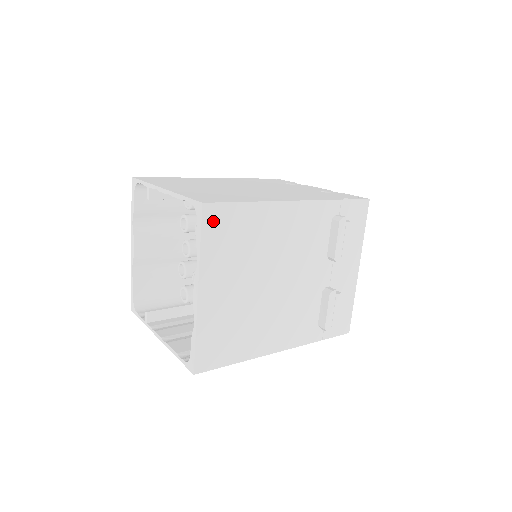
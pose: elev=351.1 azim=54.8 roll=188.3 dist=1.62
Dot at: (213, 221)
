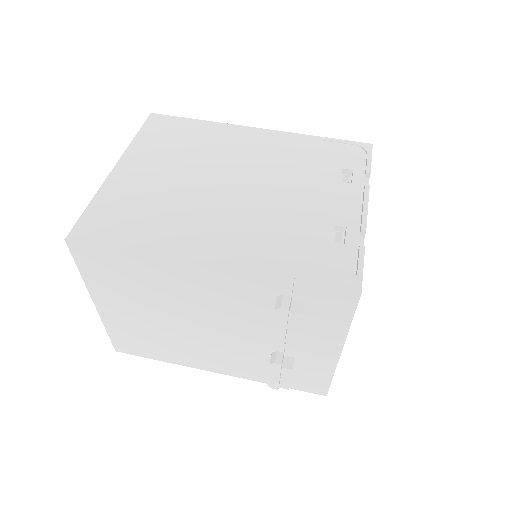
Dot at: (86, 257)
